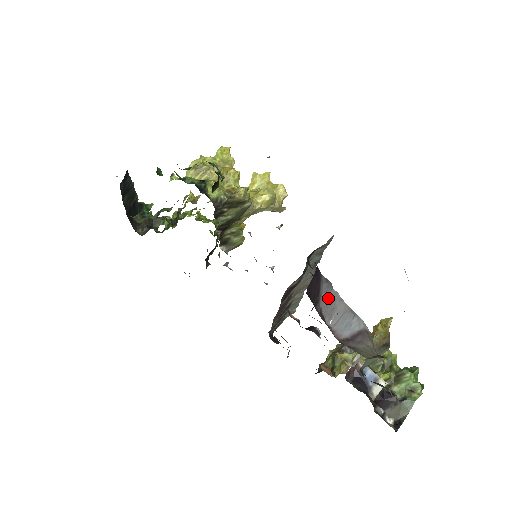
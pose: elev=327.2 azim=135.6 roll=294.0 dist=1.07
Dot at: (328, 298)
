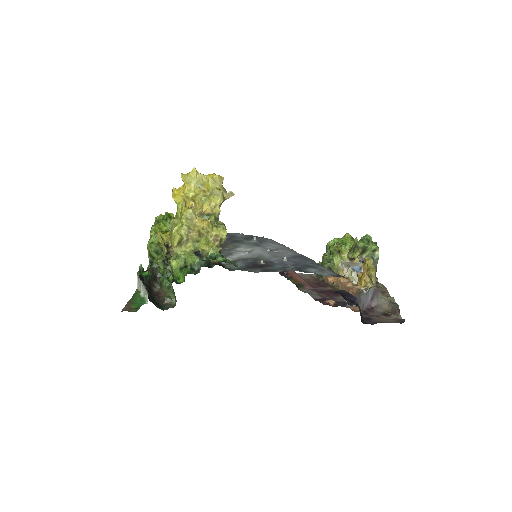
Dot at: (361, 304)
